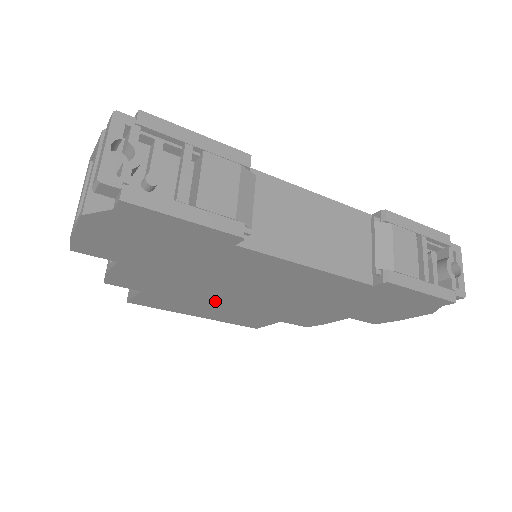
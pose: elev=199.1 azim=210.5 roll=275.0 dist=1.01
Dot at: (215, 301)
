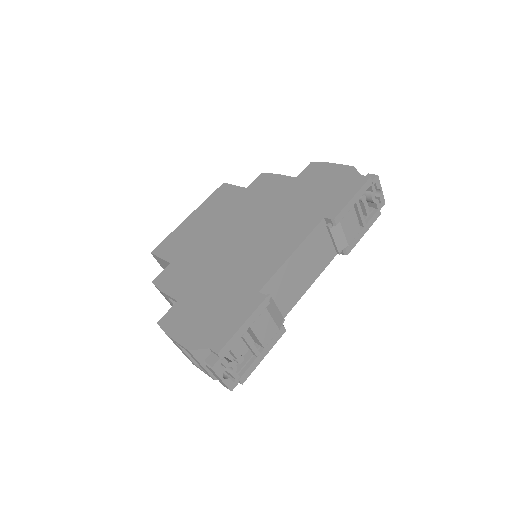
Dot at: occluded
